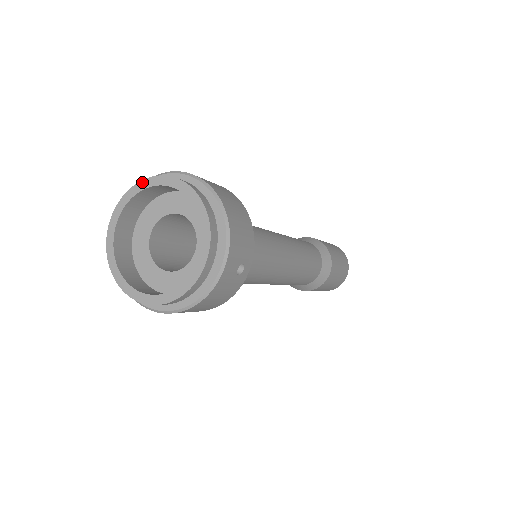
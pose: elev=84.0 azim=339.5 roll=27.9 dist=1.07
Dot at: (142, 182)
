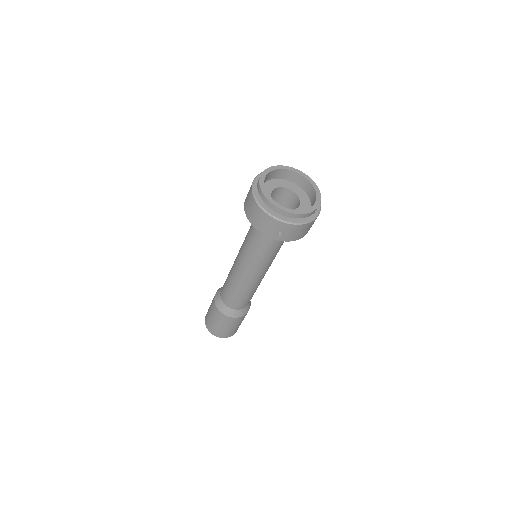
Dot at: (263, 173)
